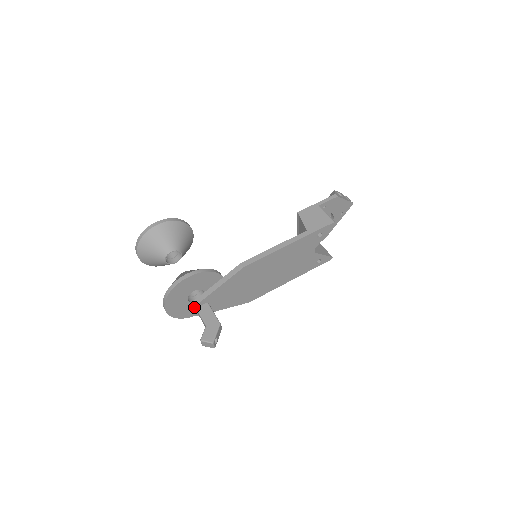
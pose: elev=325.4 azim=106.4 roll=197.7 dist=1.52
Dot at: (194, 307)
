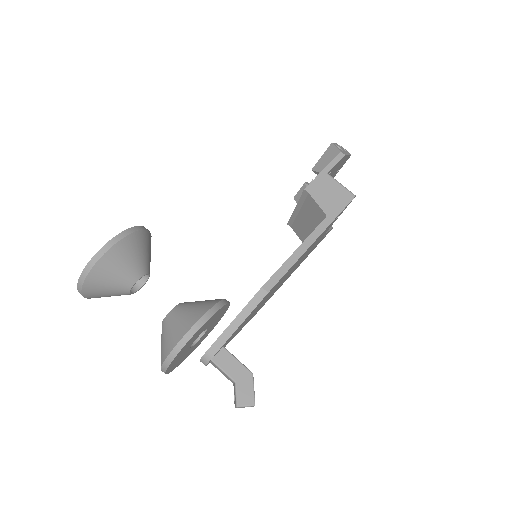
Dot at: (209, 361)
